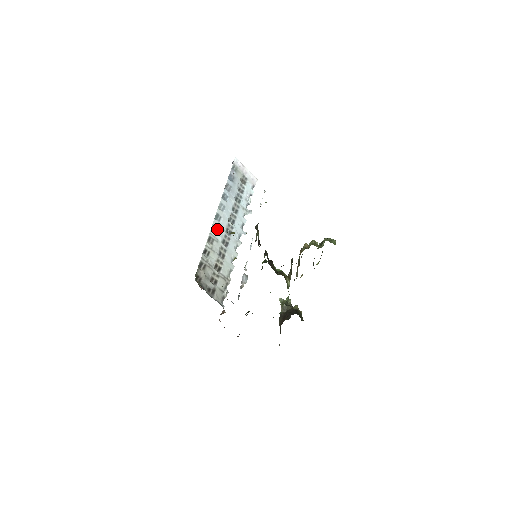
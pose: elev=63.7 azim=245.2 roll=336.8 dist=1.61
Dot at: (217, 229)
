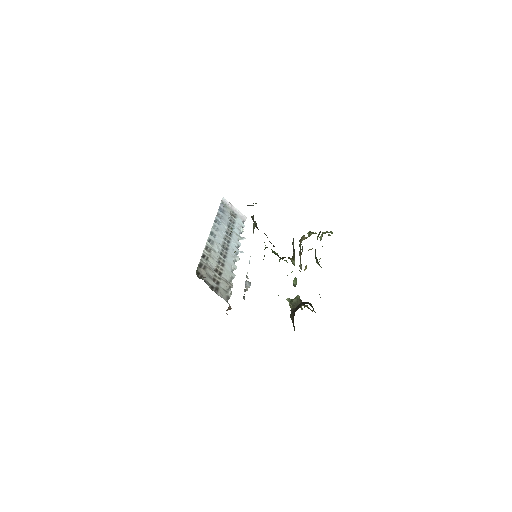
Dot at: (213, 243)
